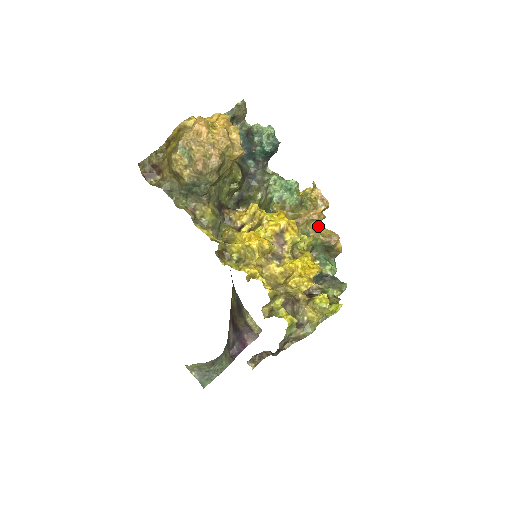
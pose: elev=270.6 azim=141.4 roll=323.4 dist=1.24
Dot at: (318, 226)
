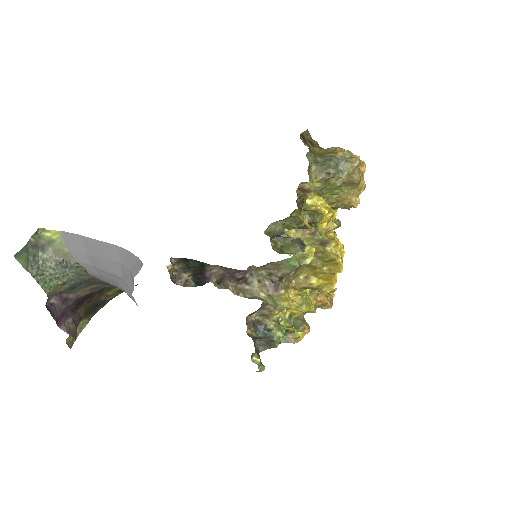
Dot at: occluded
